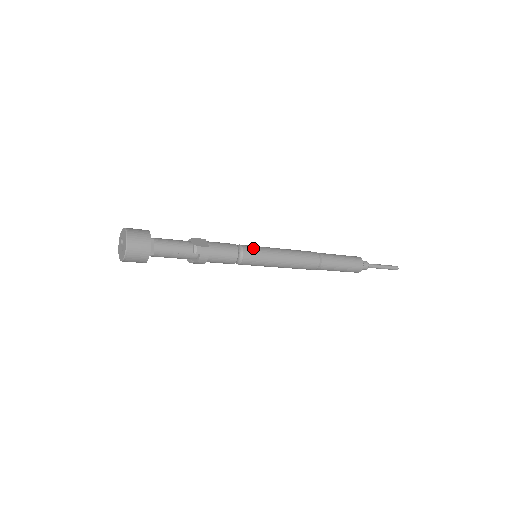
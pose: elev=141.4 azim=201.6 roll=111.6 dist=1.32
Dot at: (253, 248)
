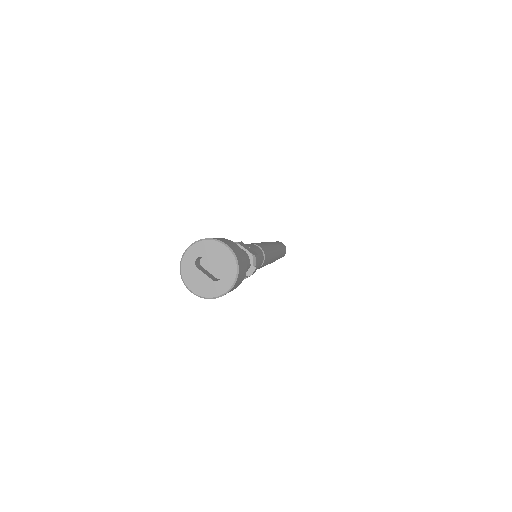
Dot at: (264, 247)
